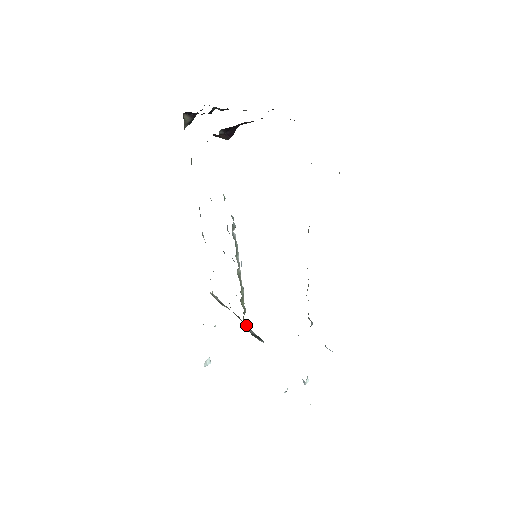
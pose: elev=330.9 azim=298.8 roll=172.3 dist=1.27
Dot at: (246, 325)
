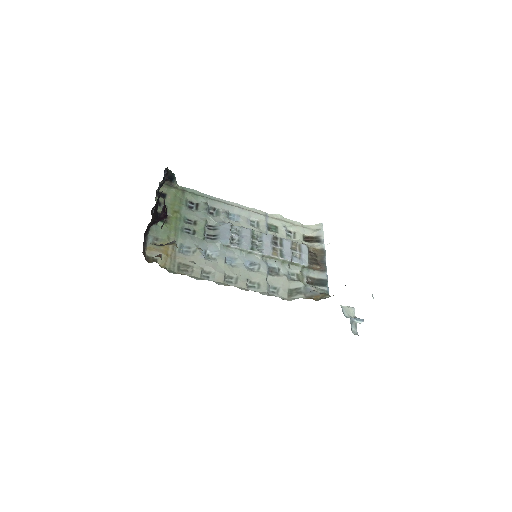
Dot at: (320, 268)
